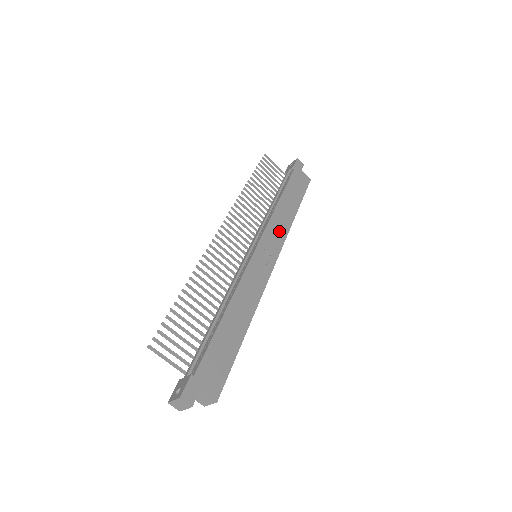
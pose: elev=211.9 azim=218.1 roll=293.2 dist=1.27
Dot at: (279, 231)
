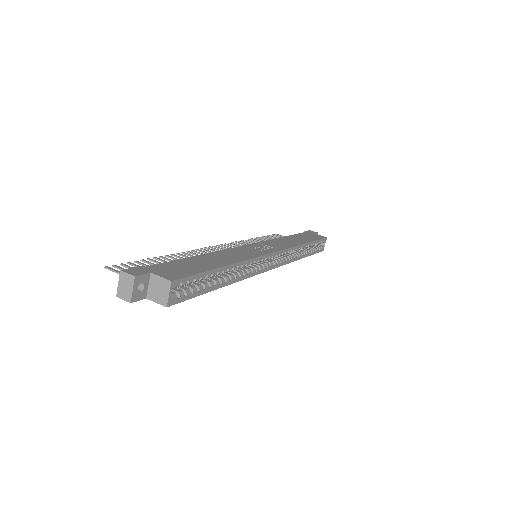
Dot at: (282, 244)
